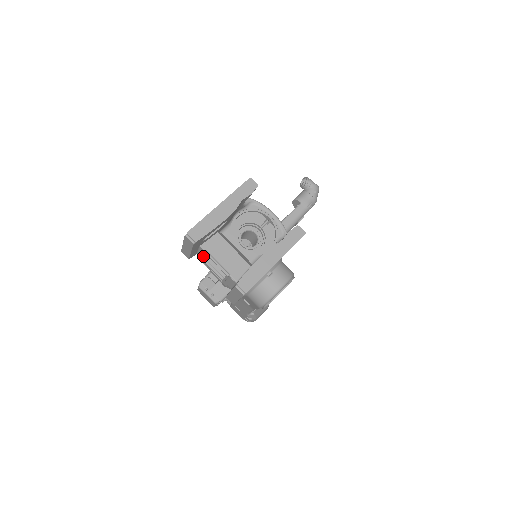
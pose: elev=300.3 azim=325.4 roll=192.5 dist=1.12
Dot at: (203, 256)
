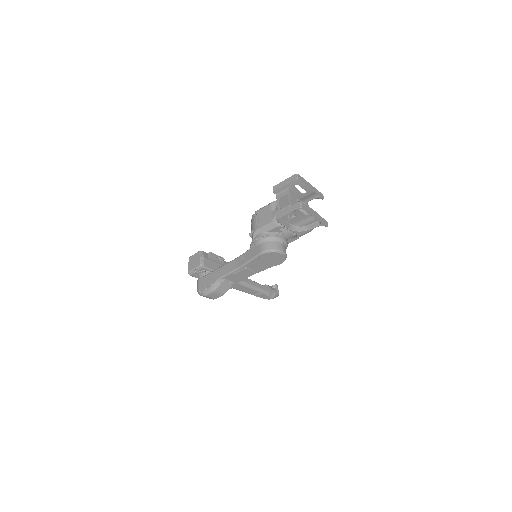
Dot at: (281, 195)
